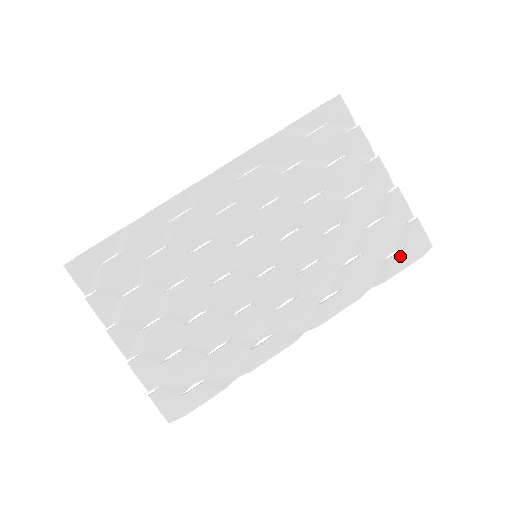
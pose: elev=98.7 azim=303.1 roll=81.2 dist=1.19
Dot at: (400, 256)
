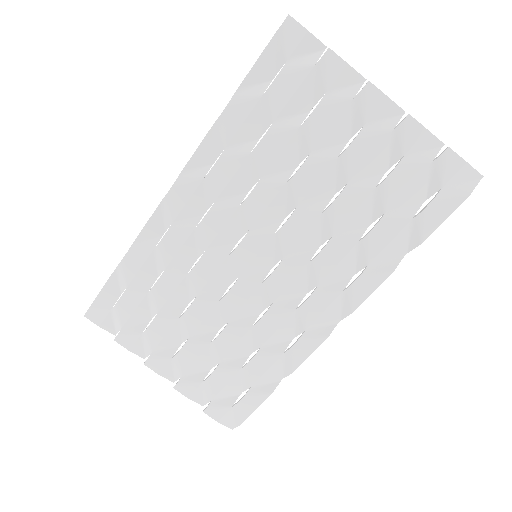
Dot at: (435, 205)
